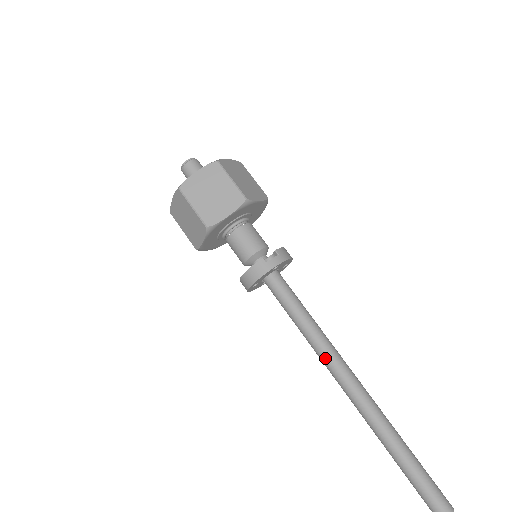
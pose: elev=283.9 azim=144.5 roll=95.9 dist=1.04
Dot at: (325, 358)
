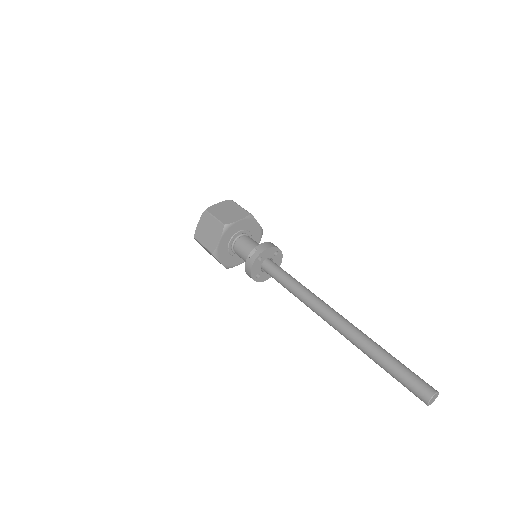
Dot at: (310, 307)
